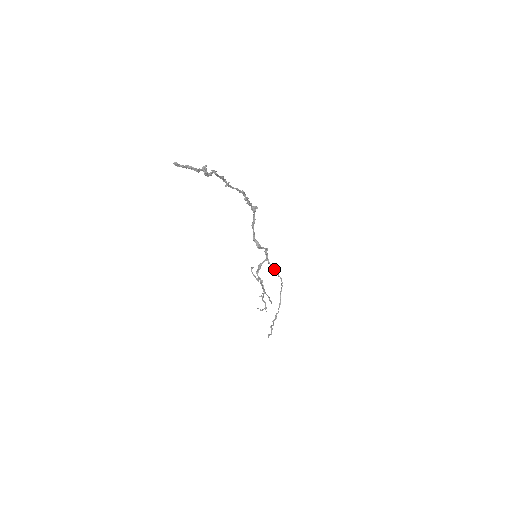
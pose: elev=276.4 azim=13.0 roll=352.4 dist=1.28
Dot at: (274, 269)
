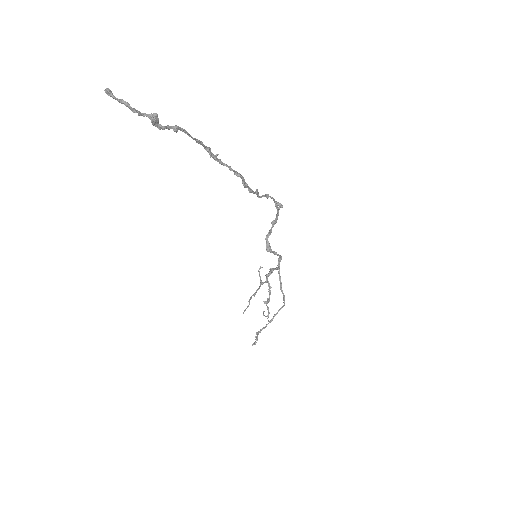
Dot at: (281, 282)
